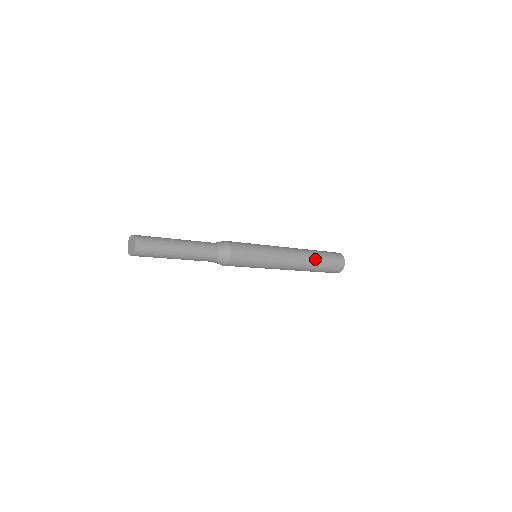
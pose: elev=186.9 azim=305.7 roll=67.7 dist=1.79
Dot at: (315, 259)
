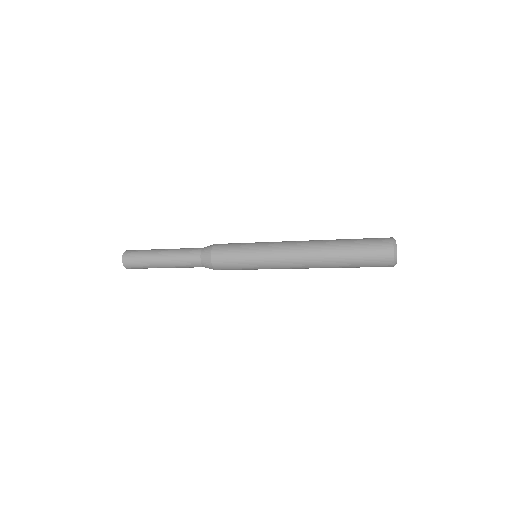
Dot at: (334, 249)
